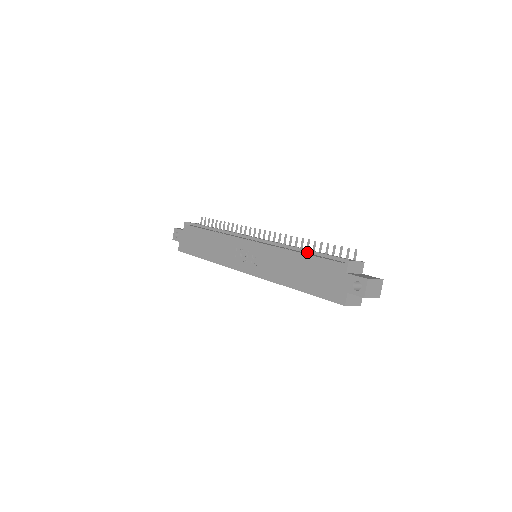
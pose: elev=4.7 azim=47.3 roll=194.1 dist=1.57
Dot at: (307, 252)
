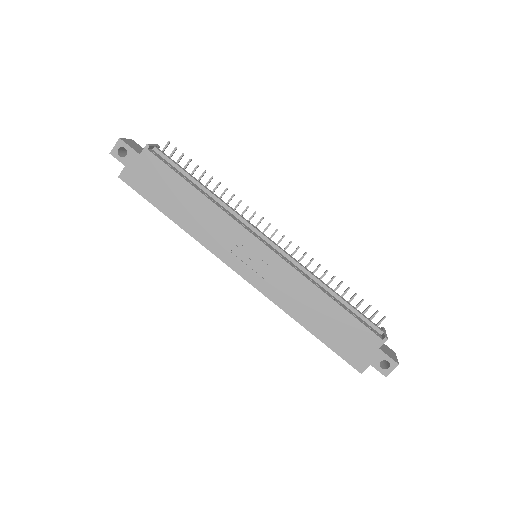
Dot at: (335, 296)
